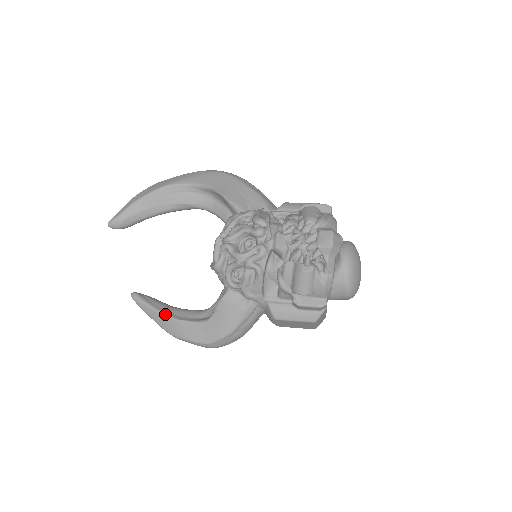
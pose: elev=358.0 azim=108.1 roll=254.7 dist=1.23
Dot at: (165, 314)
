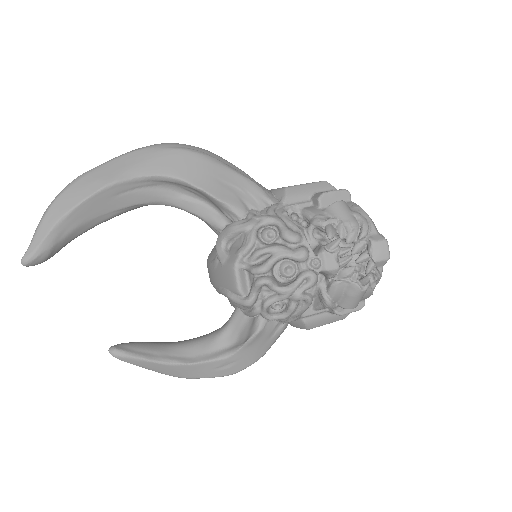
Dot at: (171, 362)
